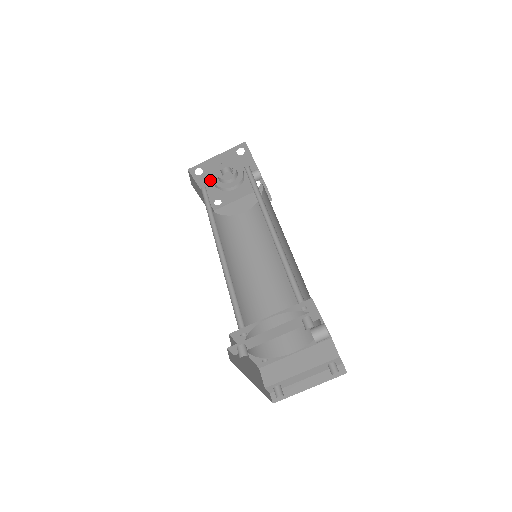
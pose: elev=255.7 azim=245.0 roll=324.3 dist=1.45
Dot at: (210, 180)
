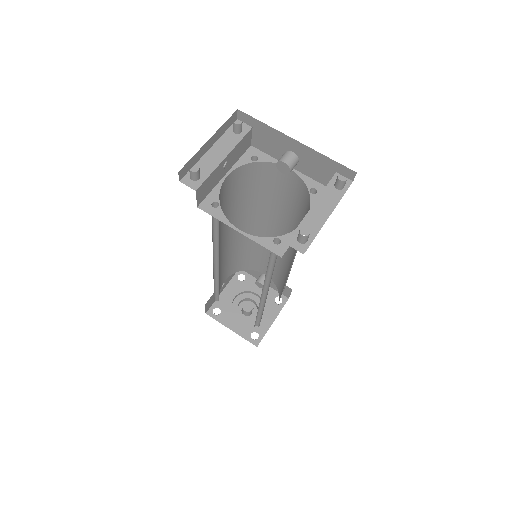
Dot at: (232, 316)
